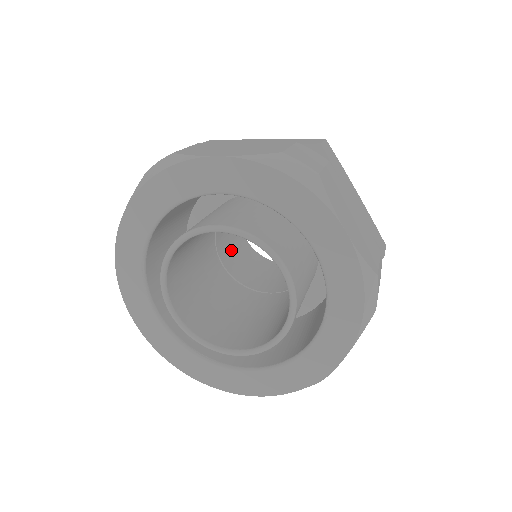
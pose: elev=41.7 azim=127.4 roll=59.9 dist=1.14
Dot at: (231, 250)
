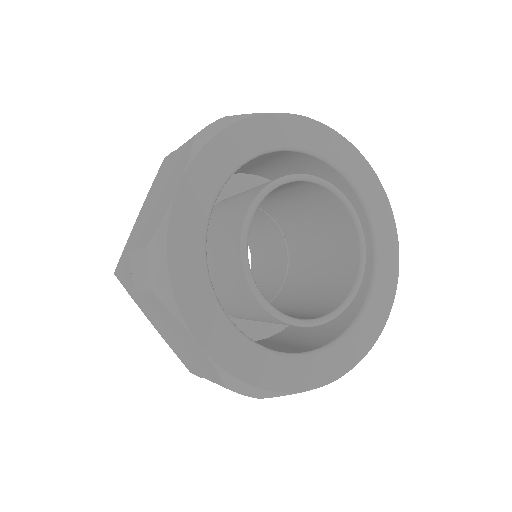
Dot at: occluded
